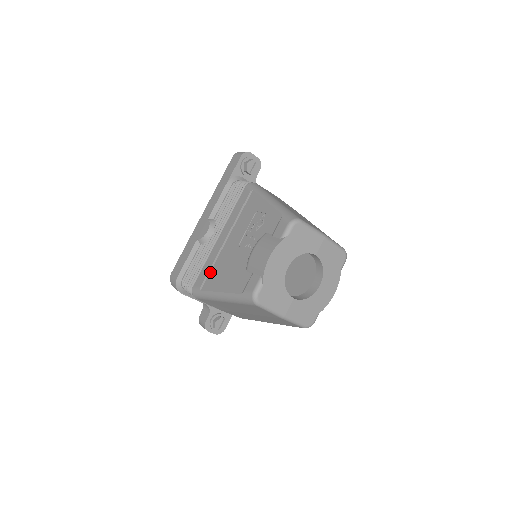
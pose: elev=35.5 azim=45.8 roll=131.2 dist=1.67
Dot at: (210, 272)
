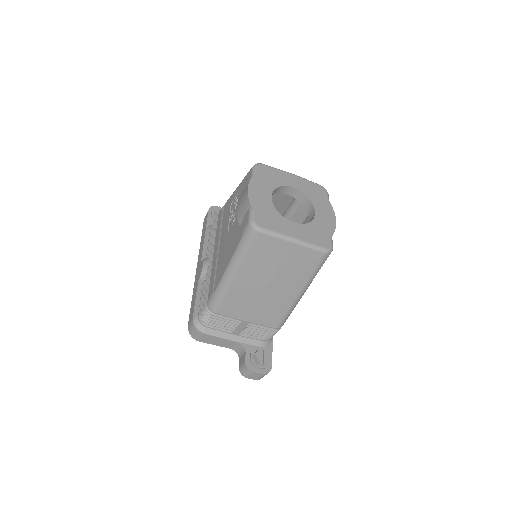
Dot at: (216, 275)
